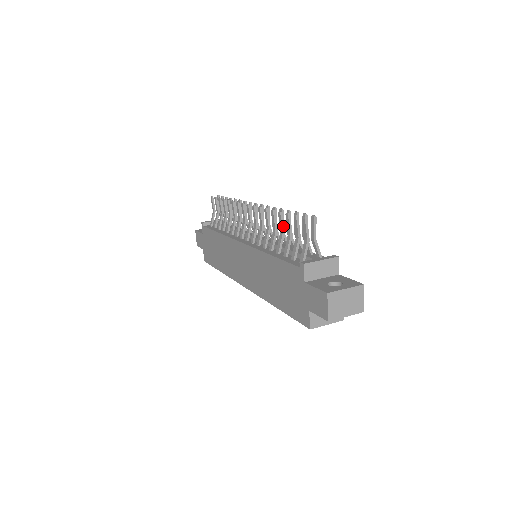
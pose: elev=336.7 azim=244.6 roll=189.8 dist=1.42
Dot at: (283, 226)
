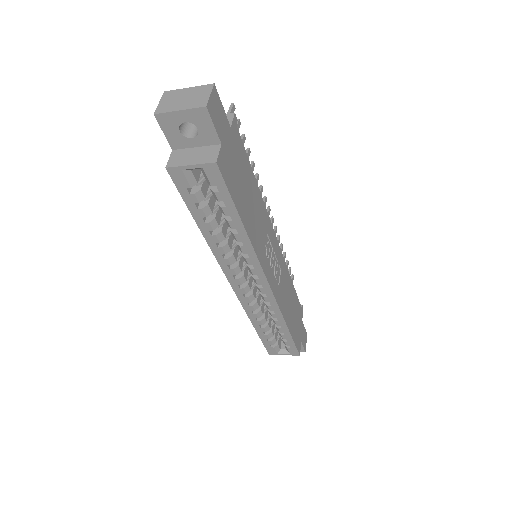
Dot at: occluded
